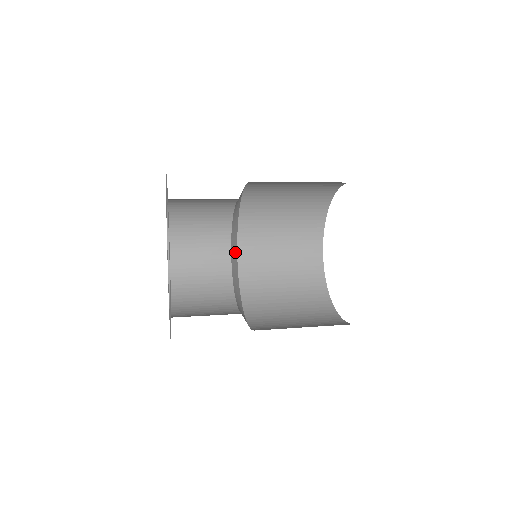
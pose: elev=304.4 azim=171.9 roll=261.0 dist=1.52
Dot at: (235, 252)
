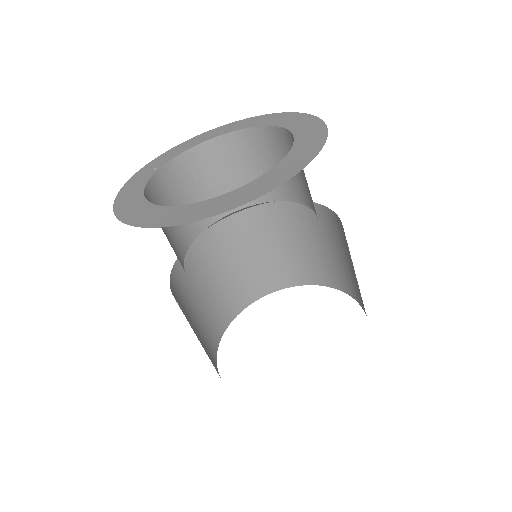
Dot at: occluded
